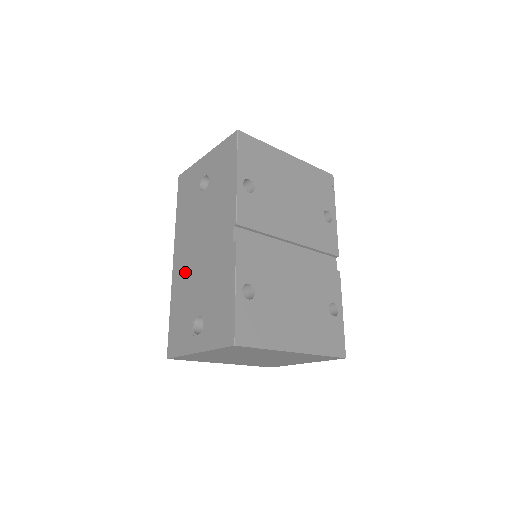
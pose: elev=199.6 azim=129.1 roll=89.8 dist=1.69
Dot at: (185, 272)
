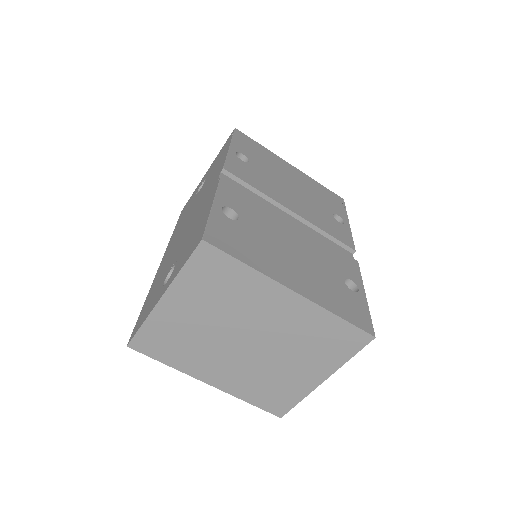
Dot at: (168, 256)
